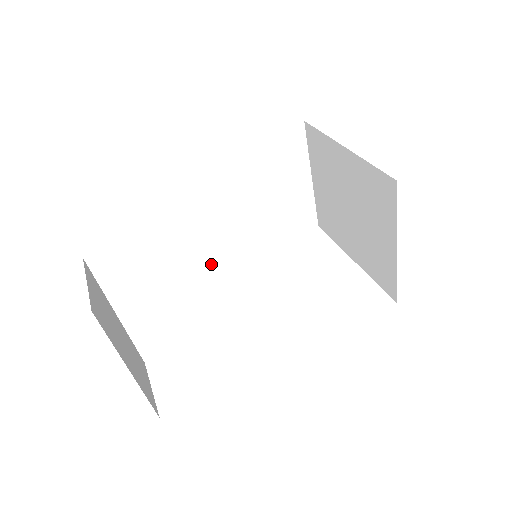
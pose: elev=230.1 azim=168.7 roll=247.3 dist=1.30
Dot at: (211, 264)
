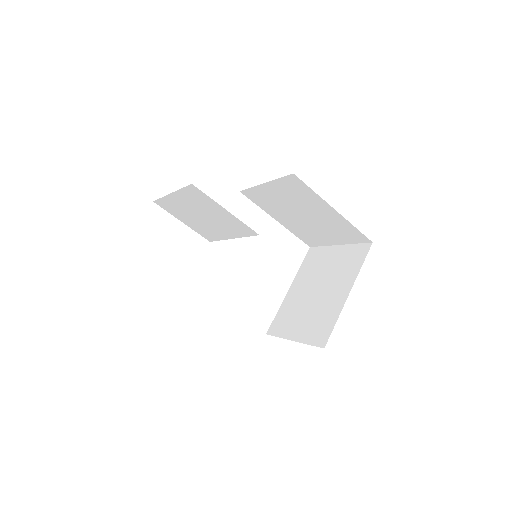
Dot at: (236, 237)
